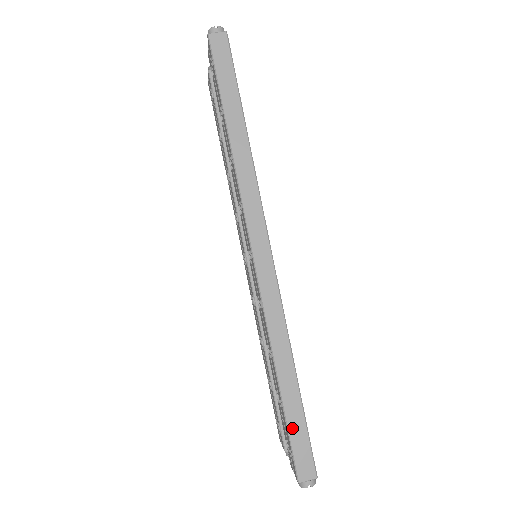
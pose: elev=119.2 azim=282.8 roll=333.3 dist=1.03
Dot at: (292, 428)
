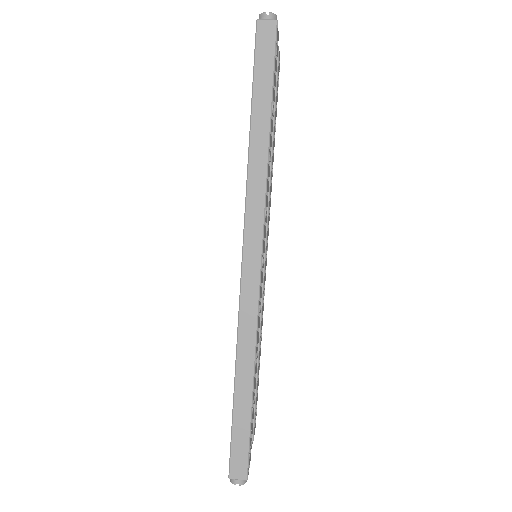
Dot at: (236, 430)
